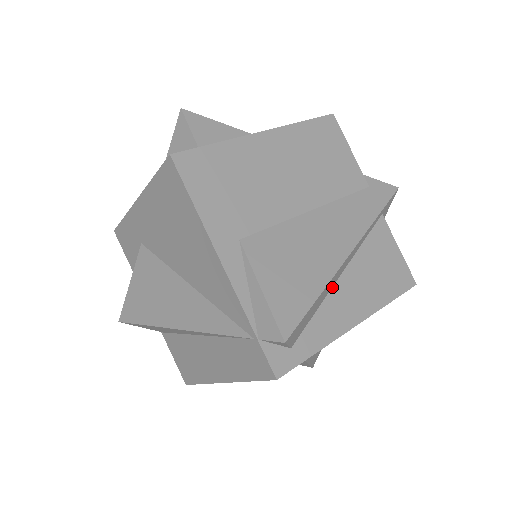
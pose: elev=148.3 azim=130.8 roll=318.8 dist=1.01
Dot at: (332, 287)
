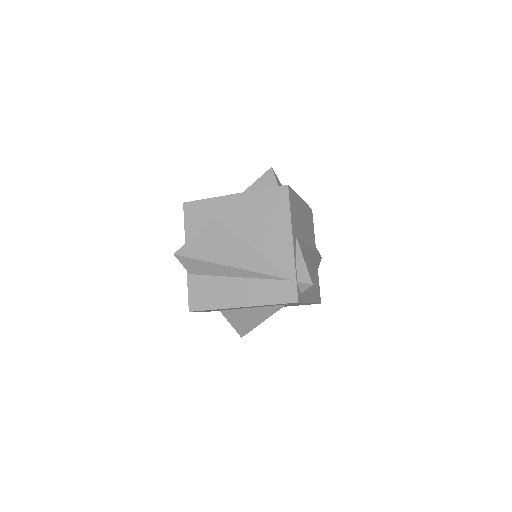
Dot at: occluded
